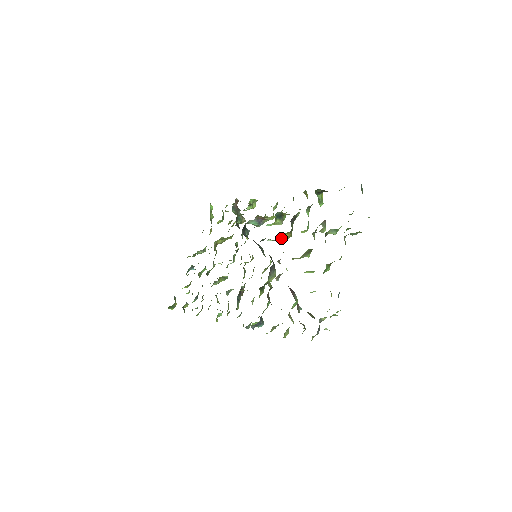
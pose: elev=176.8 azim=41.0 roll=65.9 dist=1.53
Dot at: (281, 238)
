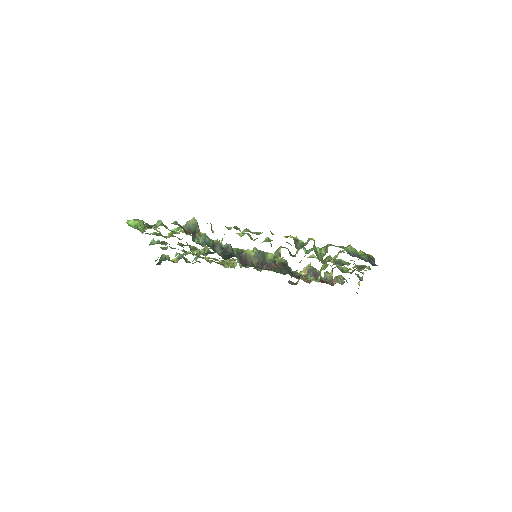
Dot at: occluded
